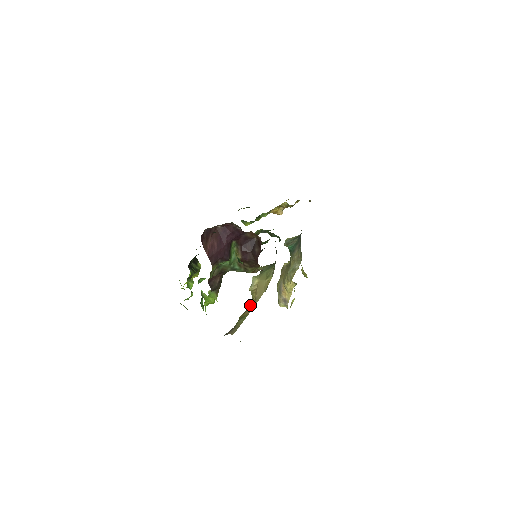
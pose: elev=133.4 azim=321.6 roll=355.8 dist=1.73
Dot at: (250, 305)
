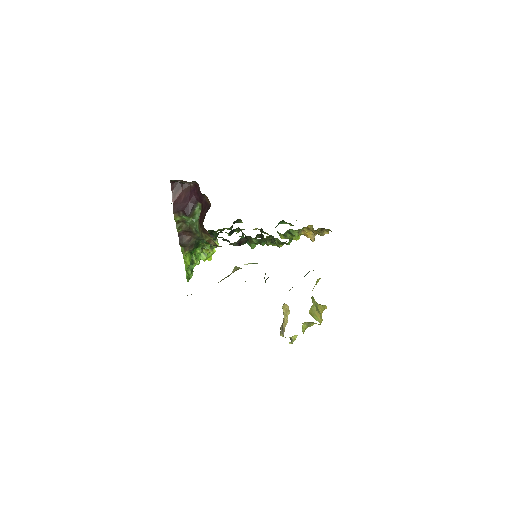
Dot at: occluded
